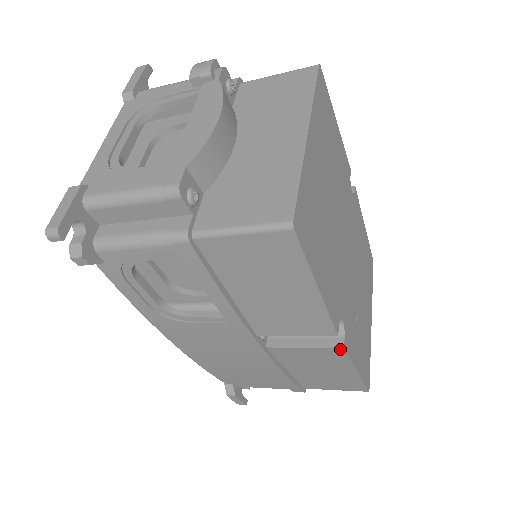
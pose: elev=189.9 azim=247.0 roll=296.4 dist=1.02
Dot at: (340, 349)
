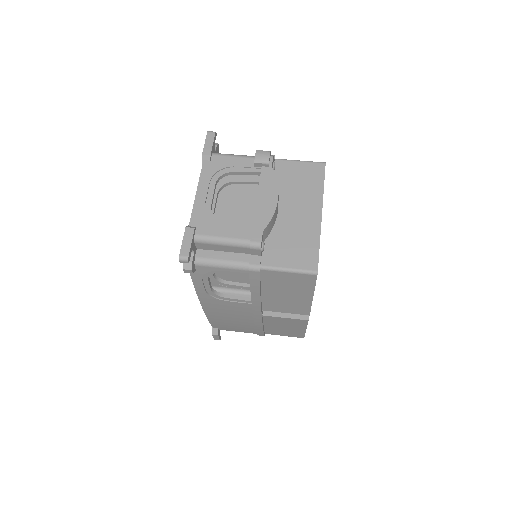
Dot at: (306, 320)
